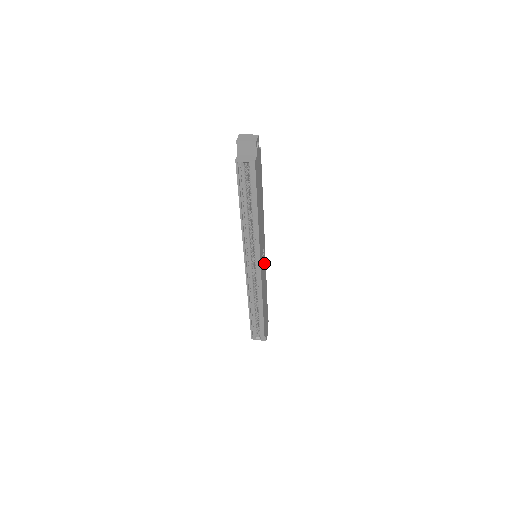
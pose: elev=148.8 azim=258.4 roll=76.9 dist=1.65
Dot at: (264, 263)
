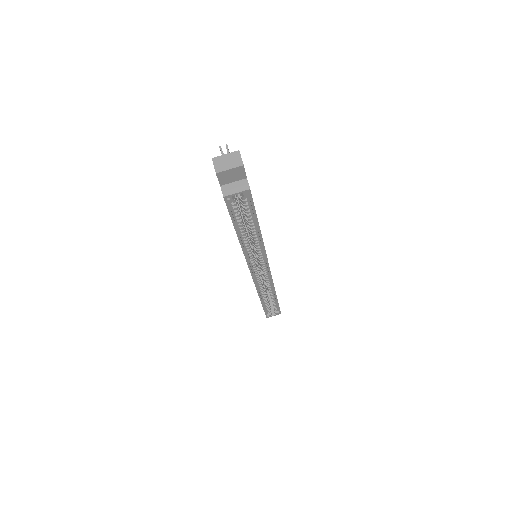
Dot at: occluded
